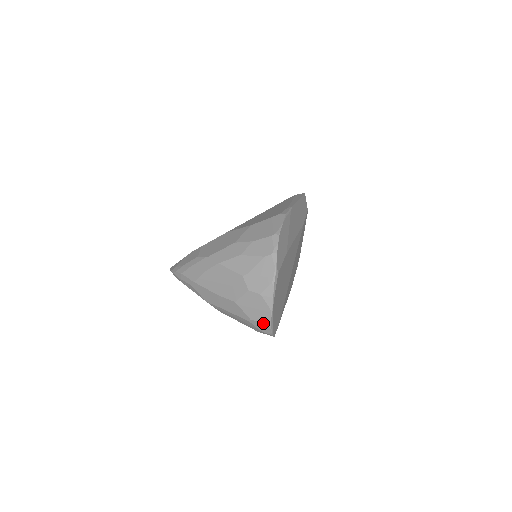
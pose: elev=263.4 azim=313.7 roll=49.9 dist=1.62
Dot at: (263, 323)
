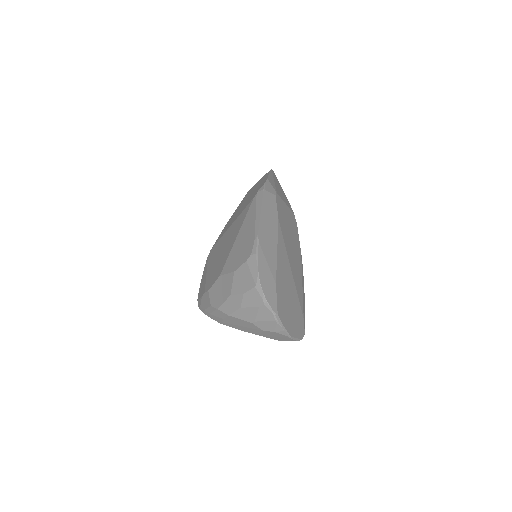
Dot at: occluded
